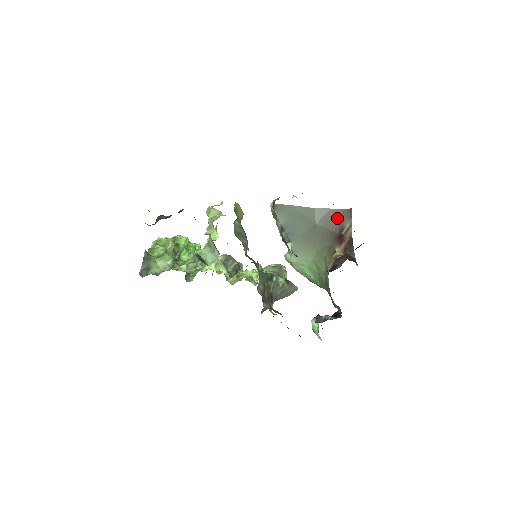
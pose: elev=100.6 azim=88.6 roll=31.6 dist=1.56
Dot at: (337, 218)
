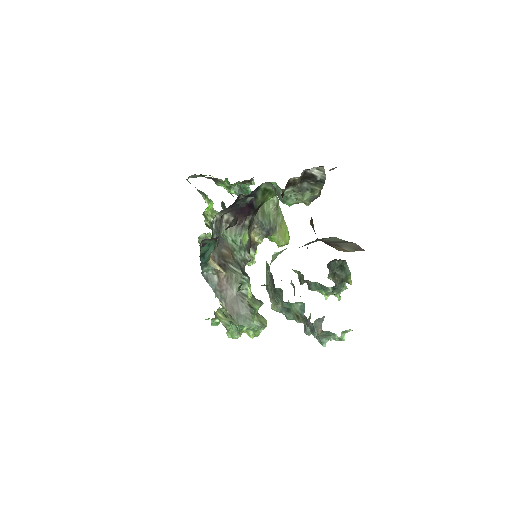
Dot at: (343, 242)
